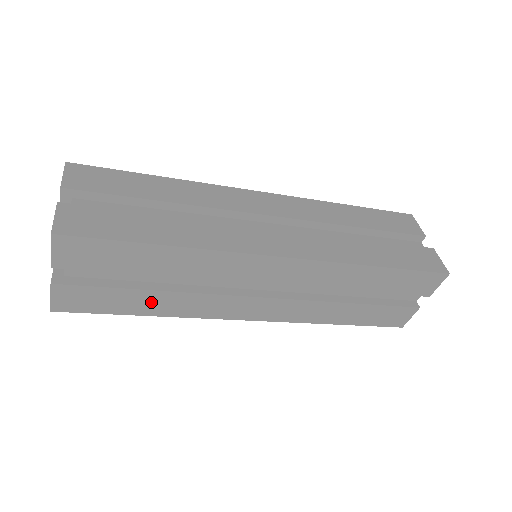
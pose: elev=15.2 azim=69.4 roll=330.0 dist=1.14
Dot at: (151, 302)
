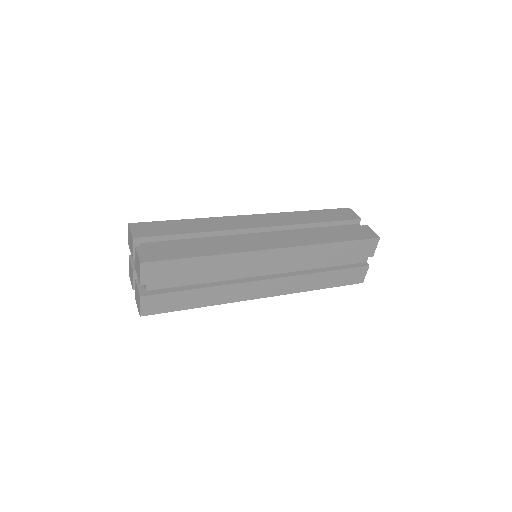
Dot at: (199, 297)
